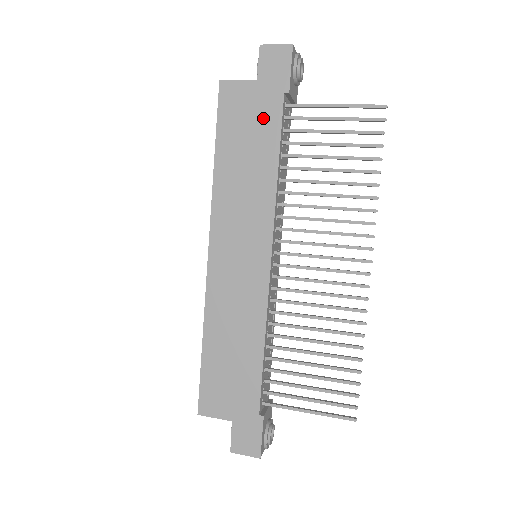
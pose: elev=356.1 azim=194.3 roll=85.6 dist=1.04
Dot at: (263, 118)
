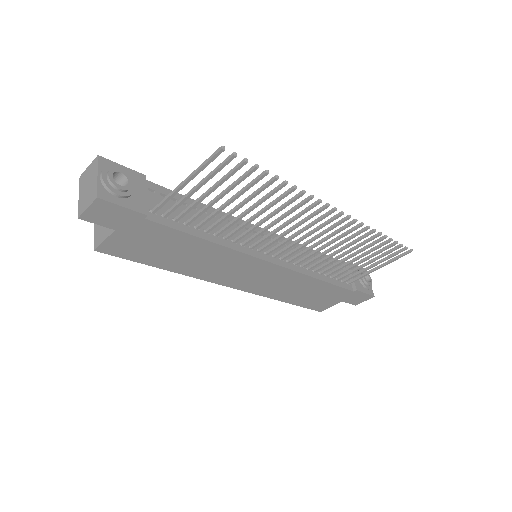
Dot at: (156, 237)
